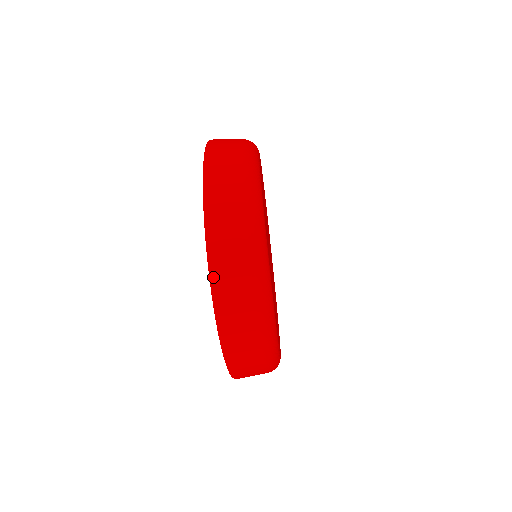
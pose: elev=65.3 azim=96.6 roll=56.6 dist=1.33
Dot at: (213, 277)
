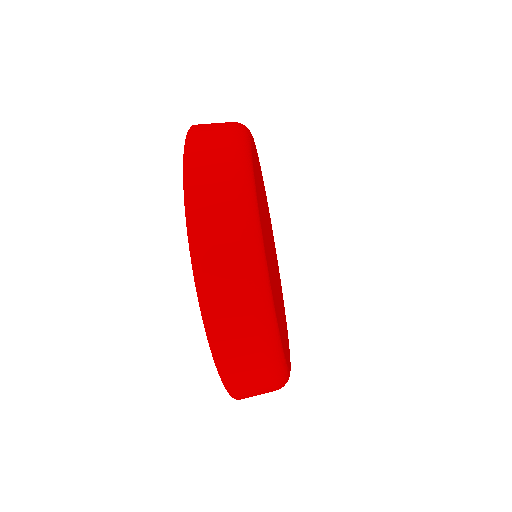
Dot at: (228, 386)
